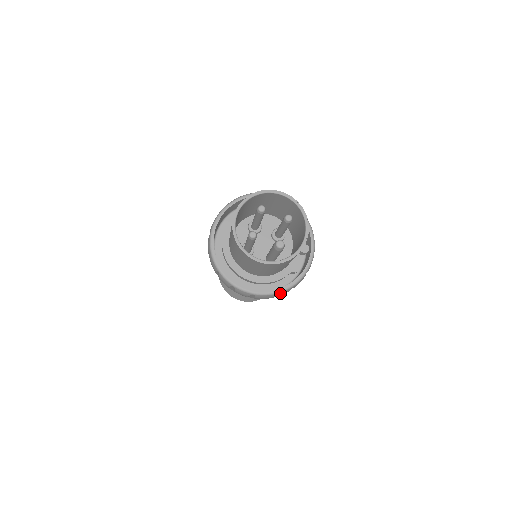
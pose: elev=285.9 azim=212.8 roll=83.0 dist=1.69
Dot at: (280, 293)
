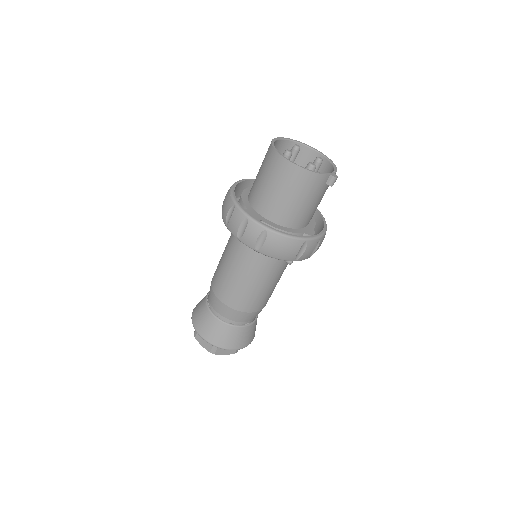
Dot at: (292, 241)
